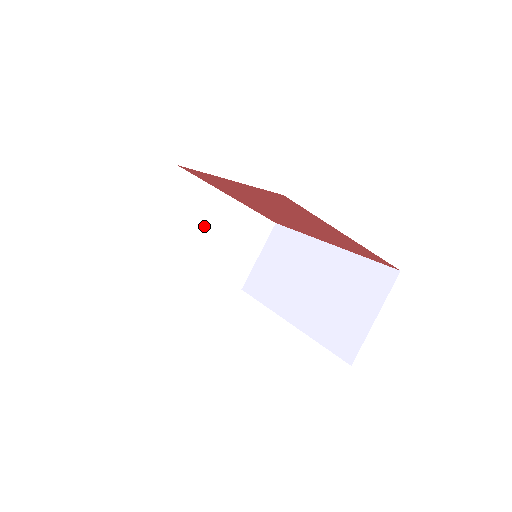
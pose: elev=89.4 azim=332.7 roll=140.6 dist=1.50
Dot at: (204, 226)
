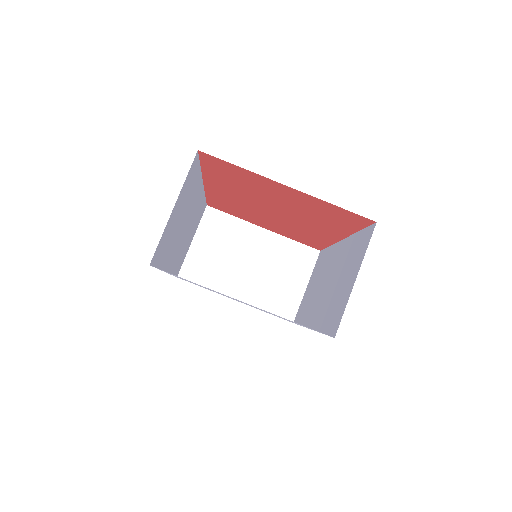
Dot at: (241, 258)
